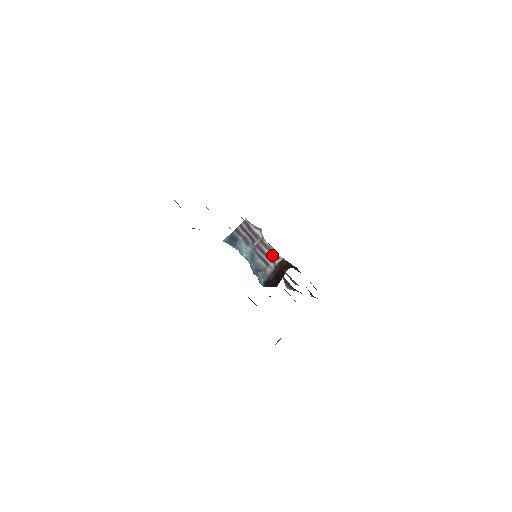
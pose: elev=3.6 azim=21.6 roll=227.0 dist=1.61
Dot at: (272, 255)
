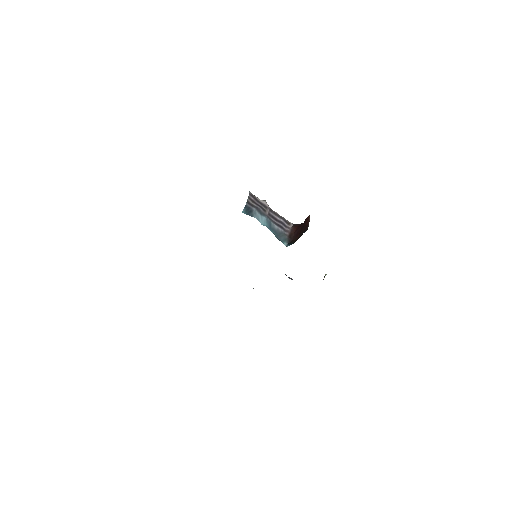
Dot at: (284, 221)
